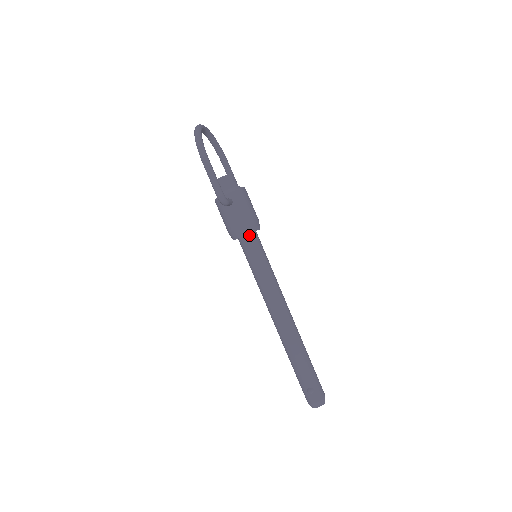
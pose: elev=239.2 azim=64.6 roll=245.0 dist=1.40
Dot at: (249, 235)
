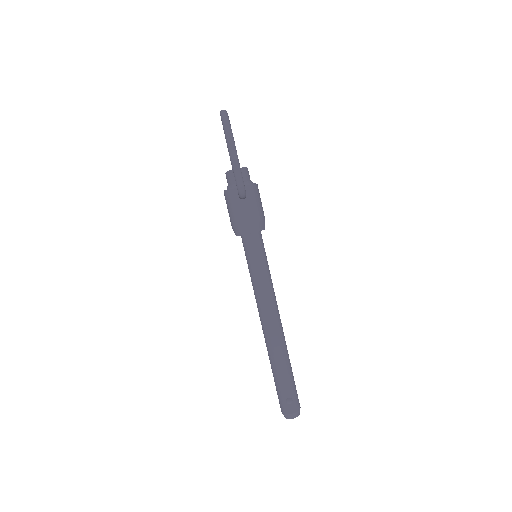
Dot at: (255, 233)
